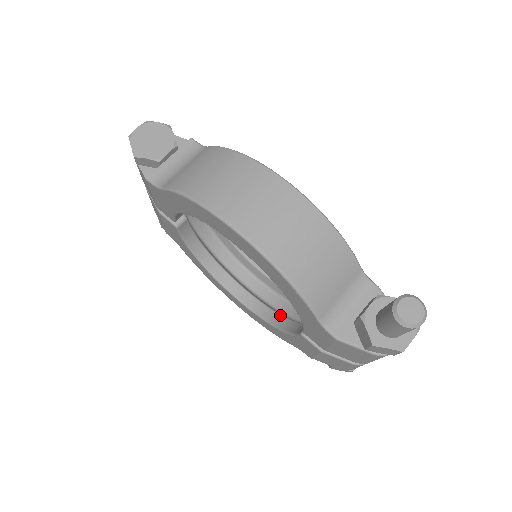
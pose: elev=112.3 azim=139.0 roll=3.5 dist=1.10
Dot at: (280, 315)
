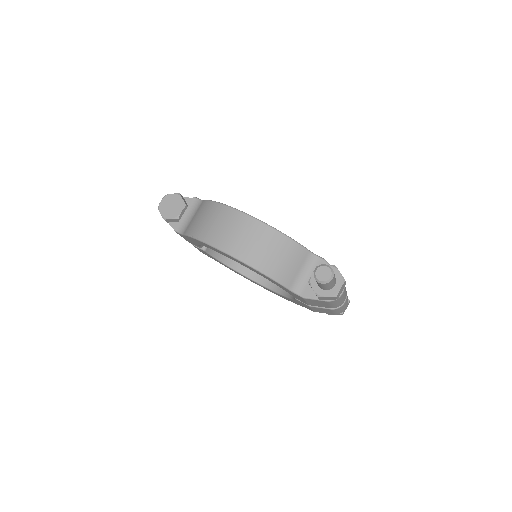
Dot at: occluded
